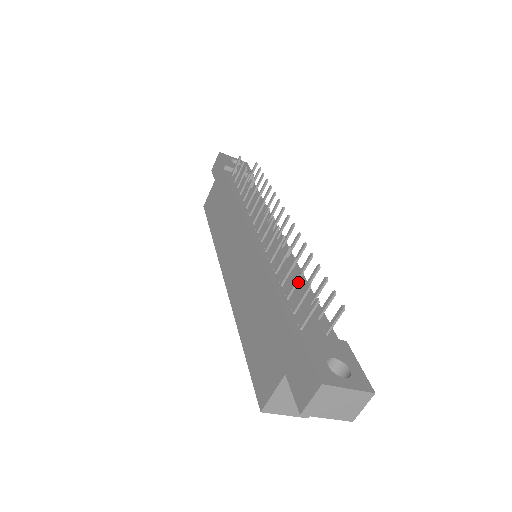
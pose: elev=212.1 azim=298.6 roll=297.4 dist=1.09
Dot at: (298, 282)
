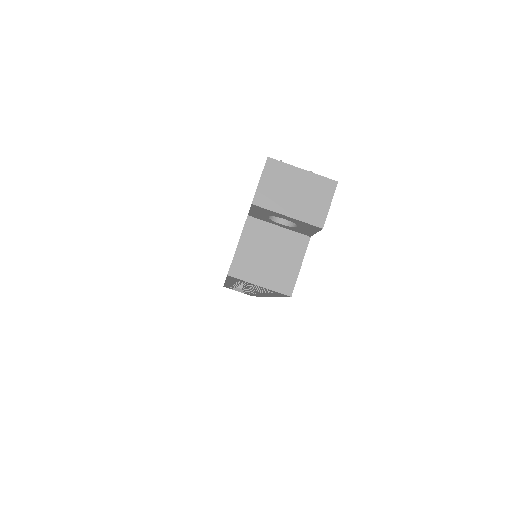
Dot at: occluded
